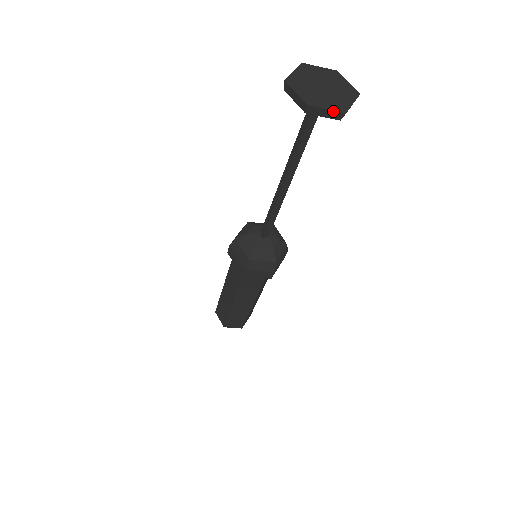
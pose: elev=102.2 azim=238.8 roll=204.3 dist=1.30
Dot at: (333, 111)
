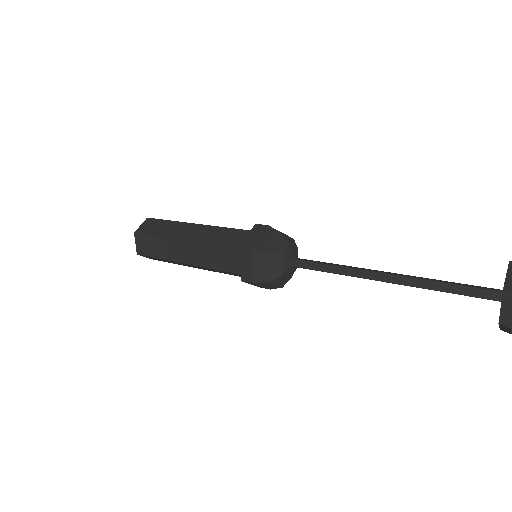
Dot at: (511, 332)
